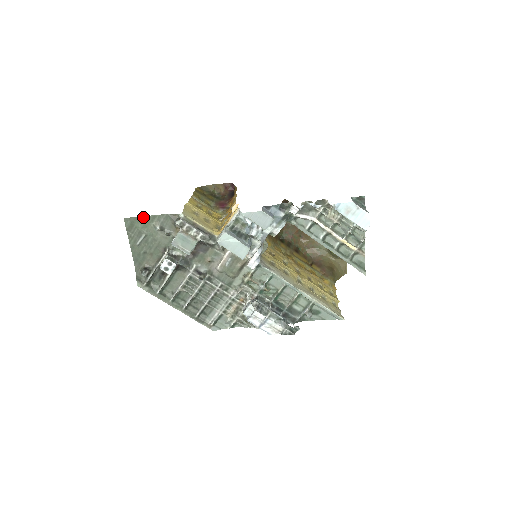
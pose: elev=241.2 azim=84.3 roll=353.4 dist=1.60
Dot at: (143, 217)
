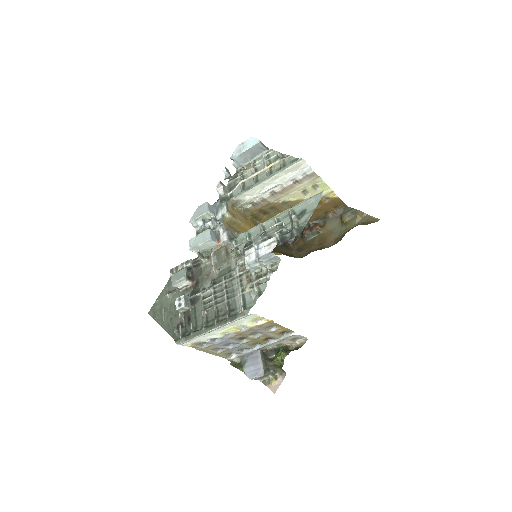
Dot at: (157, 300)
